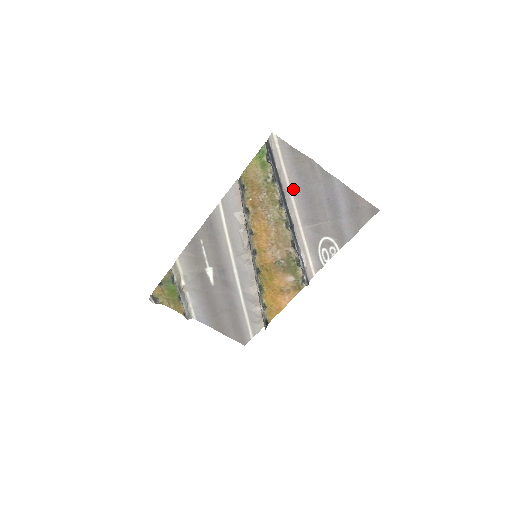
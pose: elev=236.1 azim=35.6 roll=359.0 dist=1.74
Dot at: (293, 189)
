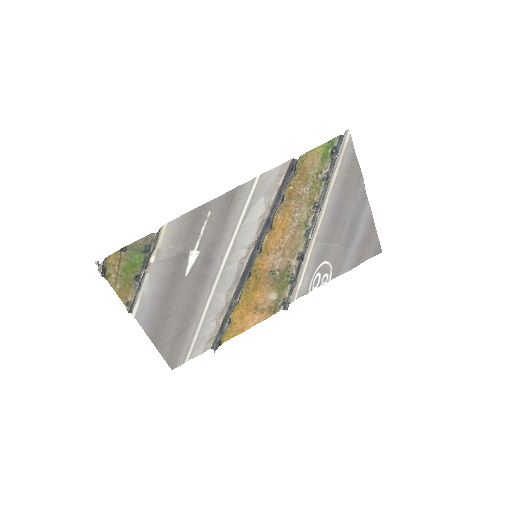
Dot at: (331, 197)
